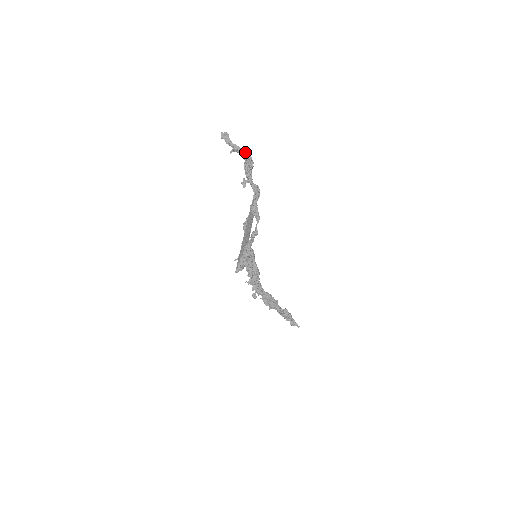
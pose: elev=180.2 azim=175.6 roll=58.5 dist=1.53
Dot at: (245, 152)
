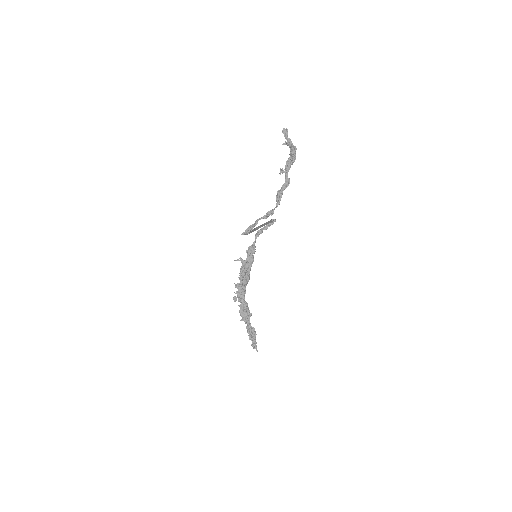
Dot at: (294, 147)
